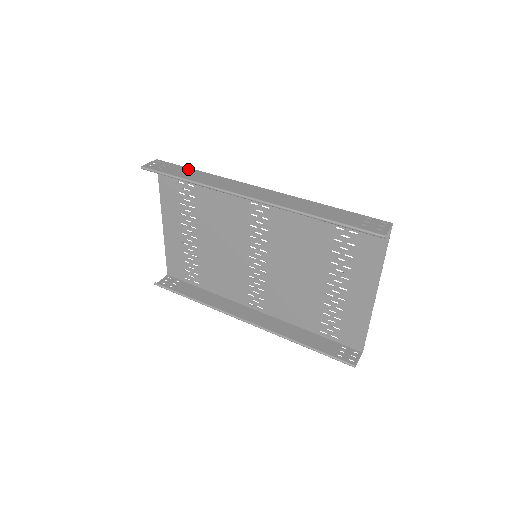
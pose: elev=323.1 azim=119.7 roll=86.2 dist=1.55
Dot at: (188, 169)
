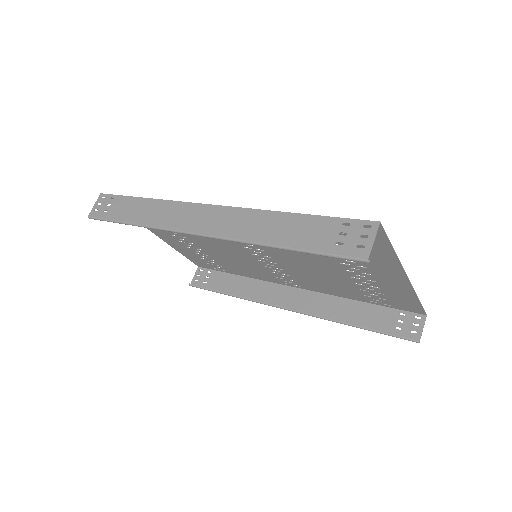
Dot at: (131, 200)
